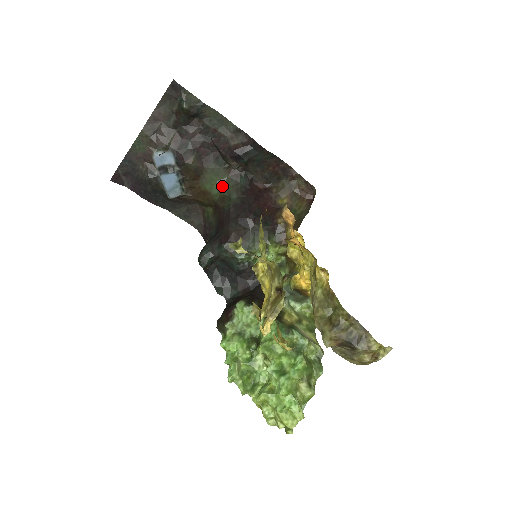
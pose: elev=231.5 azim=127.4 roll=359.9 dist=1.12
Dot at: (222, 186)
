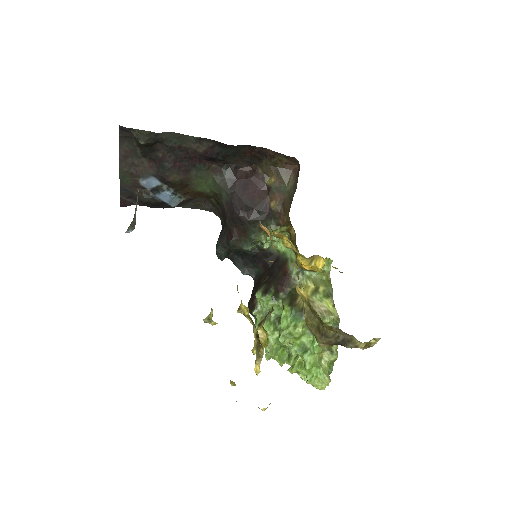
Dot at: (211, 185)
